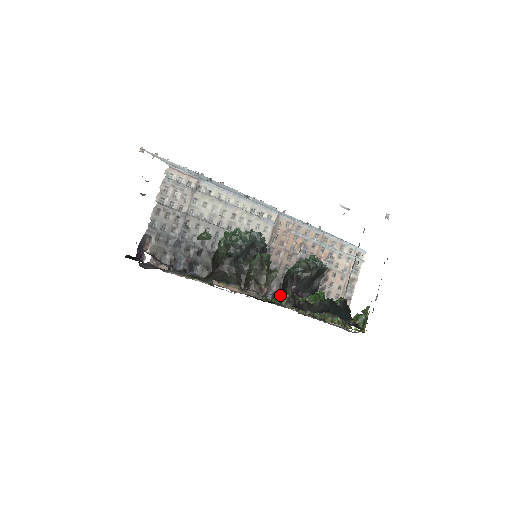
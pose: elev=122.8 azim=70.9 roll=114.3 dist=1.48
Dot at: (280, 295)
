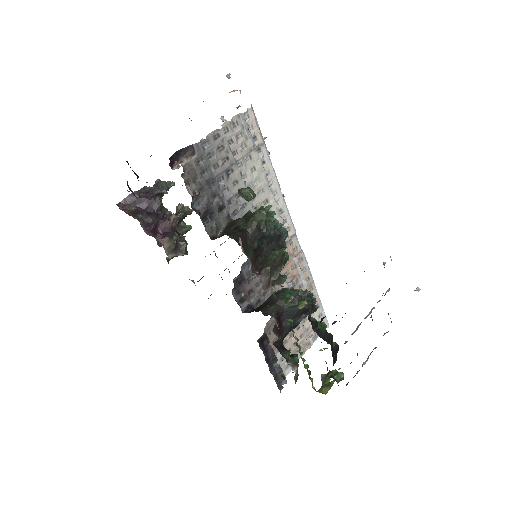
Dot at: occluded
